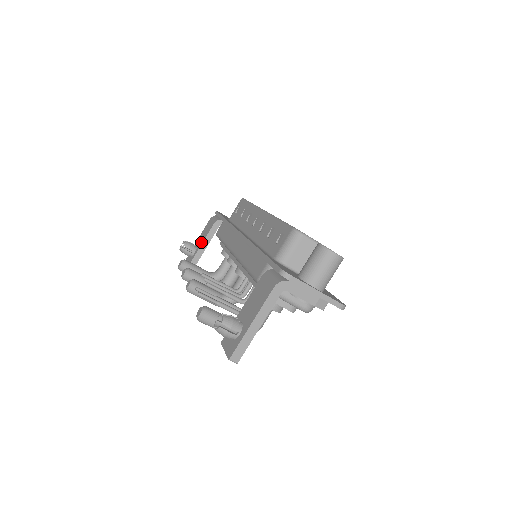
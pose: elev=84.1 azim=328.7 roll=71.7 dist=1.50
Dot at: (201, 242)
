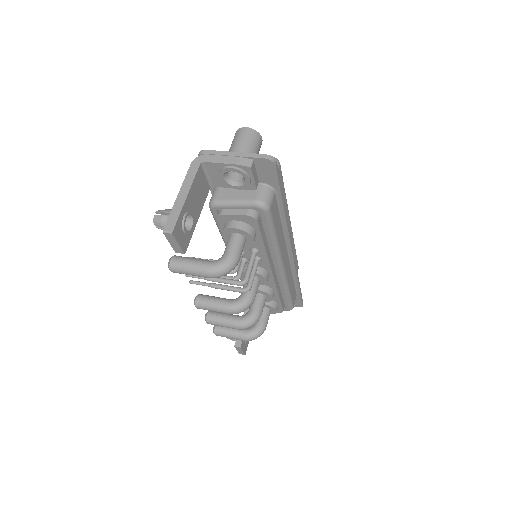
Dot at: occluded
